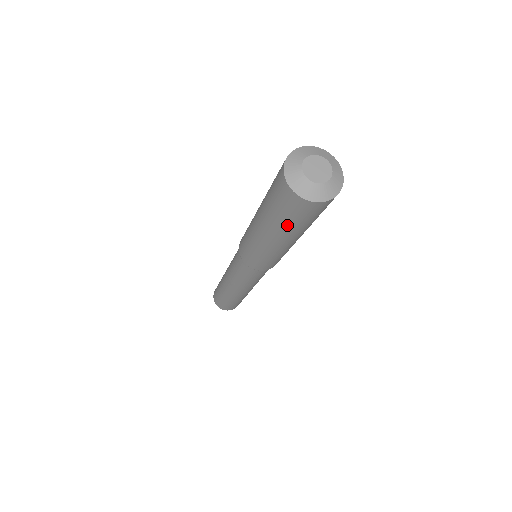
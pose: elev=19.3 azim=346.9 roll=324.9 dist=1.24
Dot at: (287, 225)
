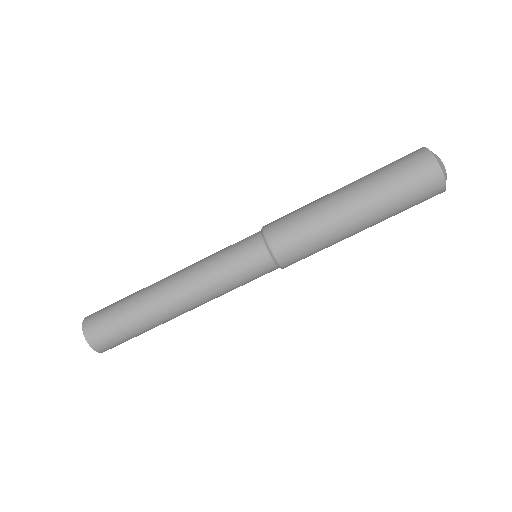
Dot at: (381, 174)
